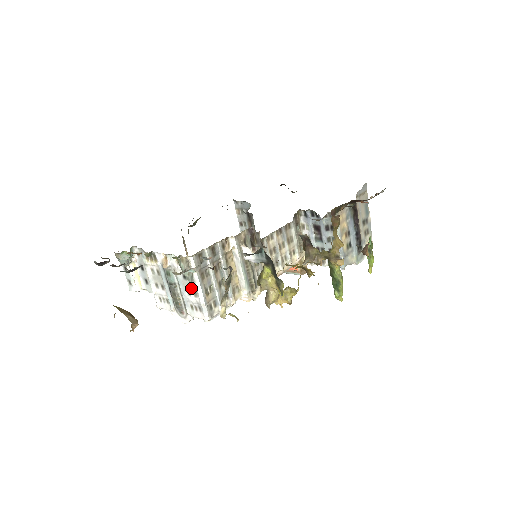
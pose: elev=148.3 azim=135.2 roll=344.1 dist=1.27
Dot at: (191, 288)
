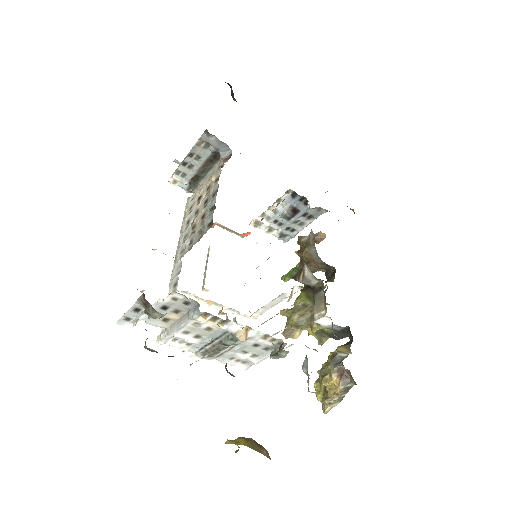
Dot at: (255, 353)
